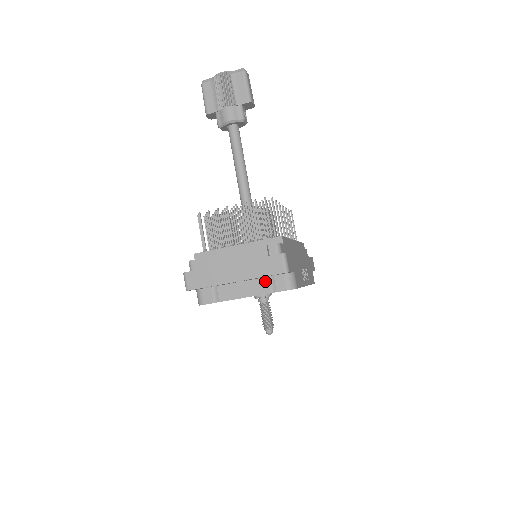
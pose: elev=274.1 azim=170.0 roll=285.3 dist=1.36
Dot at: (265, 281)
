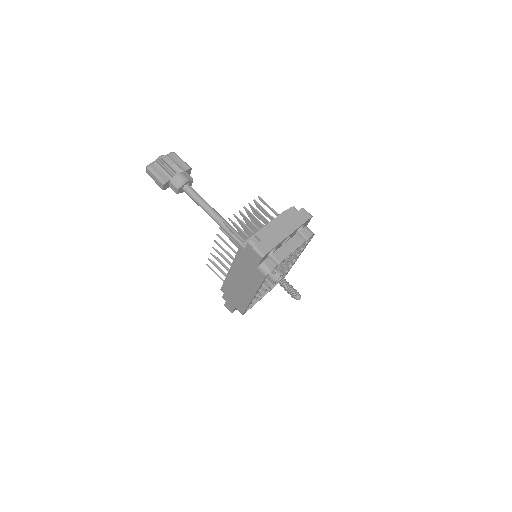
Dot at: (297, 236)
